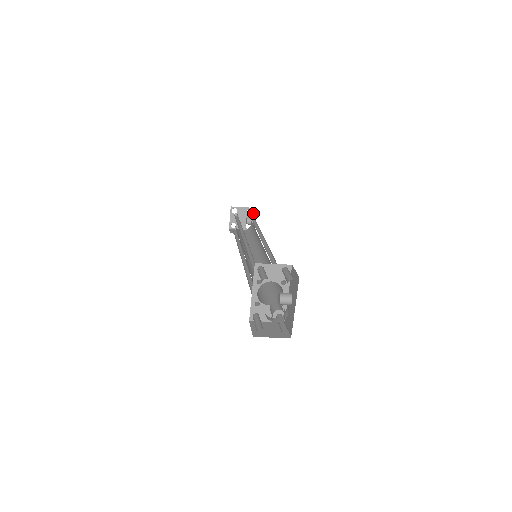
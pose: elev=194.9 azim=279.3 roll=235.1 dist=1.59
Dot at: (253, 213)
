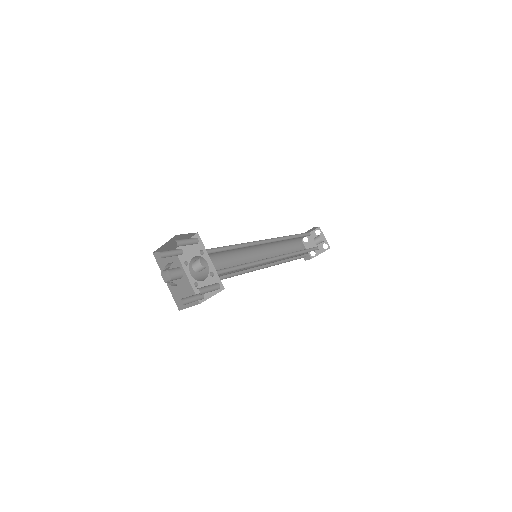
Dot at: (322, 232)
